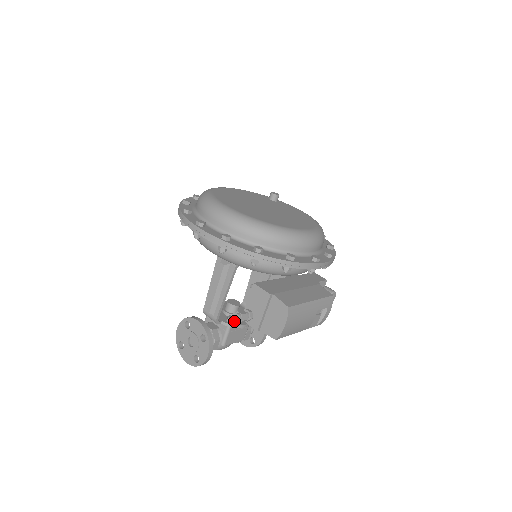
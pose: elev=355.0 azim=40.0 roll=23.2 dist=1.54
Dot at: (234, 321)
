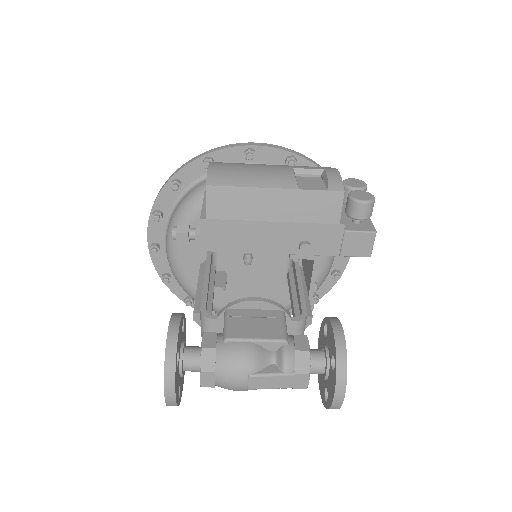
Dot at: (172, 238)
